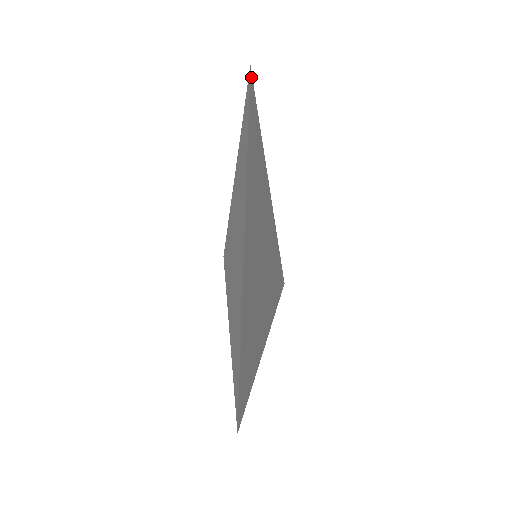
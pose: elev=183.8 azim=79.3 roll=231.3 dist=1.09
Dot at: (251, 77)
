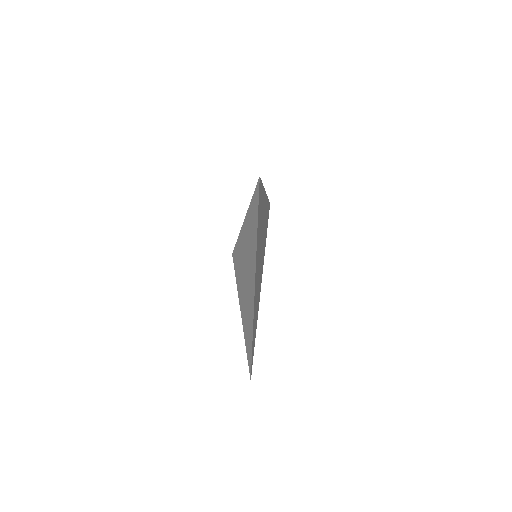
Dot at: occluded
